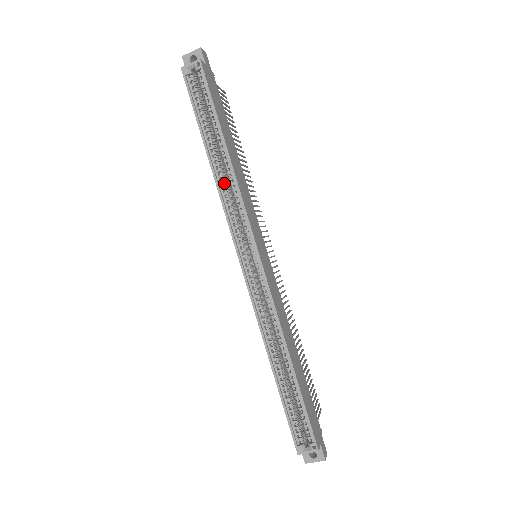
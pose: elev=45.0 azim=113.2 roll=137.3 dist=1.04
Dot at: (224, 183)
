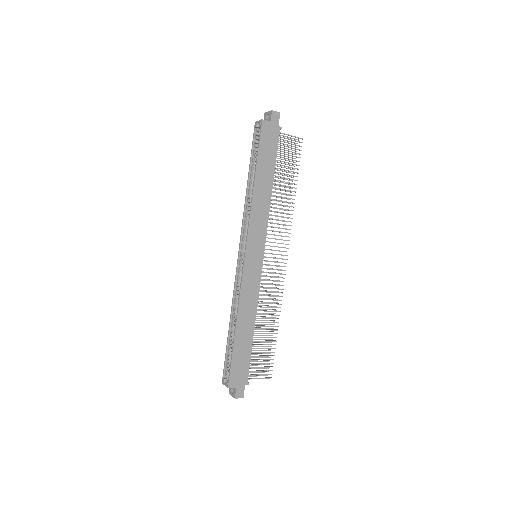
Dot at: (249, 203)
